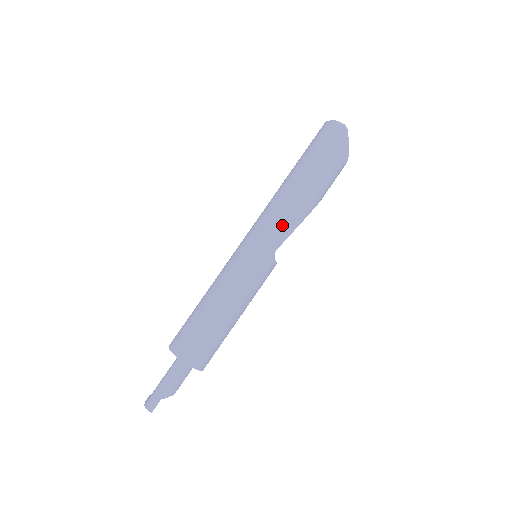
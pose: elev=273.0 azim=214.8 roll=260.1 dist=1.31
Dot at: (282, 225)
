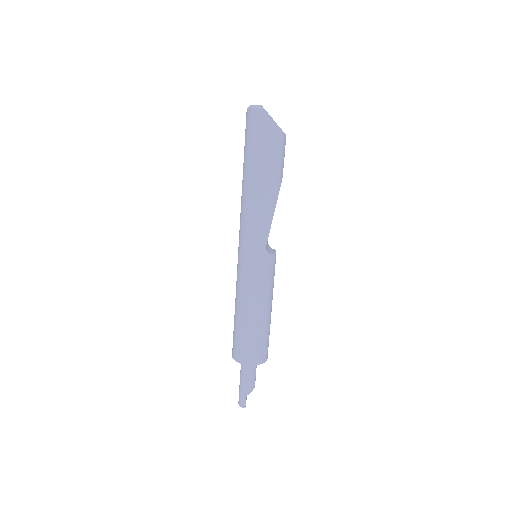
Dot at: (258, 226)
